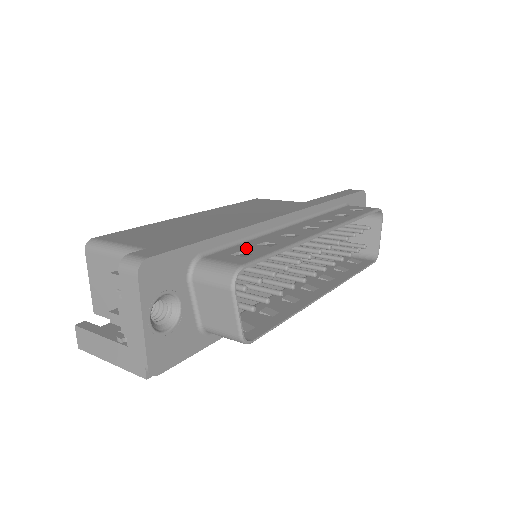
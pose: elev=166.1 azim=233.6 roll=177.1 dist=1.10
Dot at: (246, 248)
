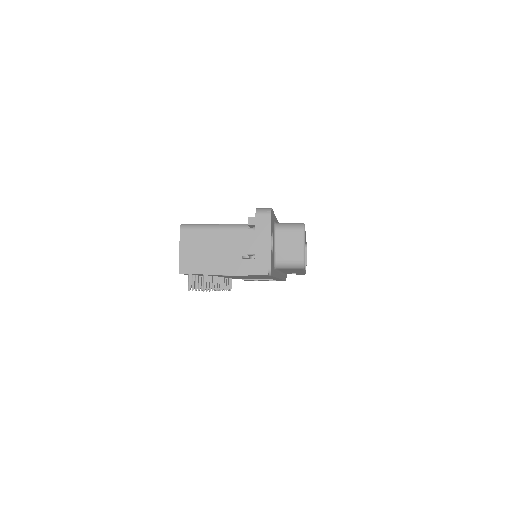
Dot at: occluded
